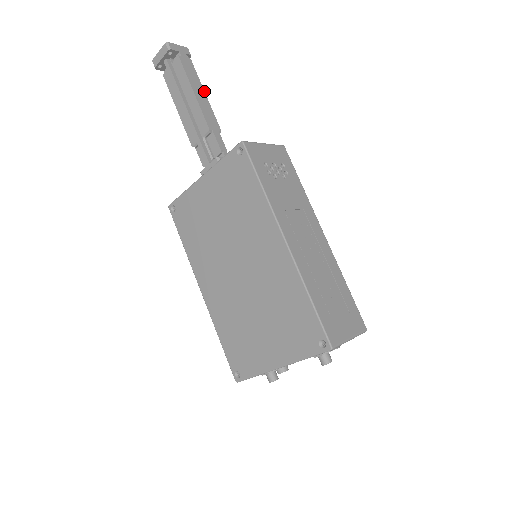
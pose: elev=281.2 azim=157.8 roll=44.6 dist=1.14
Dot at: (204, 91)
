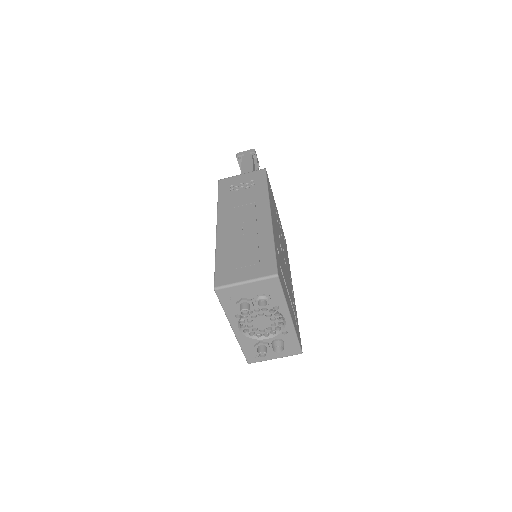
Dot at: (253, 167)
